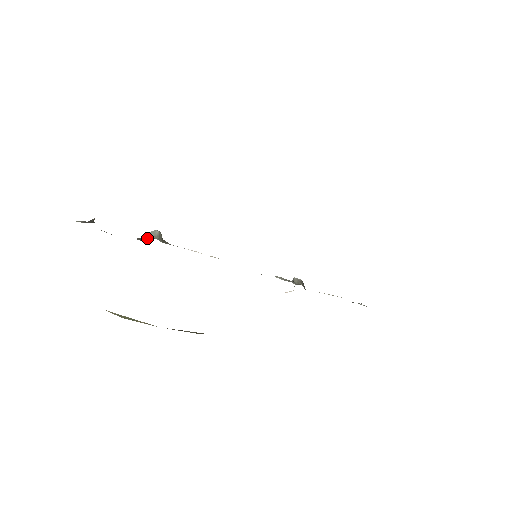
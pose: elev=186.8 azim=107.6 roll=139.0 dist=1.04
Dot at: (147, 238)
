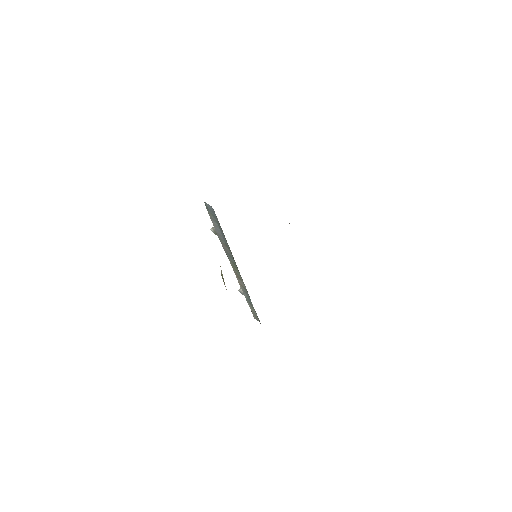
Dot at: occluded
